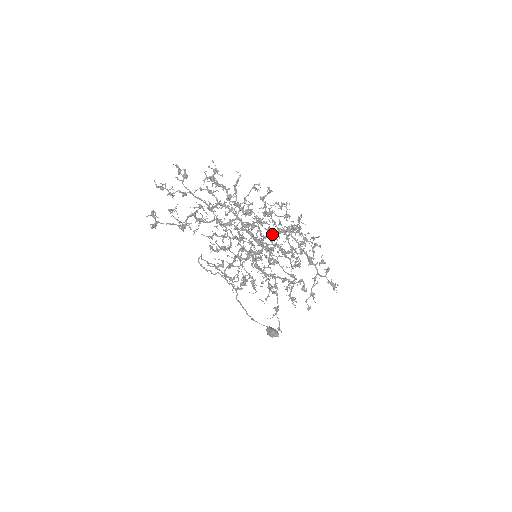
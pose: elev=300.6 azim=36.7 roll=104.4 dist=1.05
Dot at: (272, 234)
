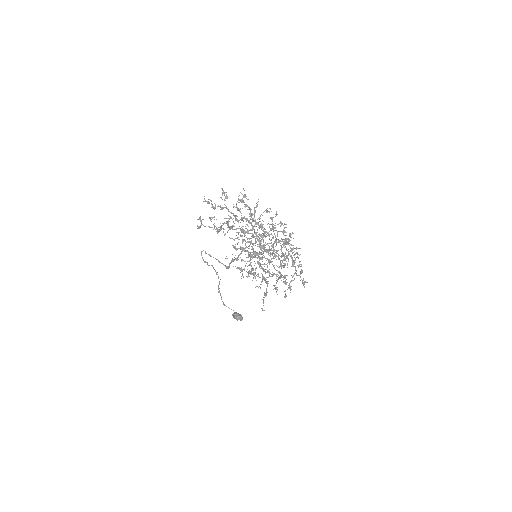
Dot at: (271, 242)
